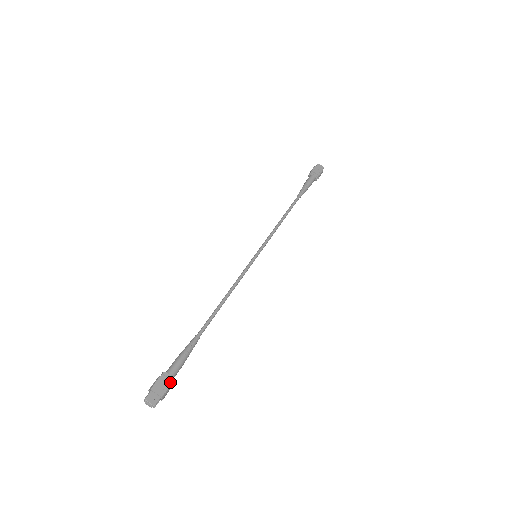
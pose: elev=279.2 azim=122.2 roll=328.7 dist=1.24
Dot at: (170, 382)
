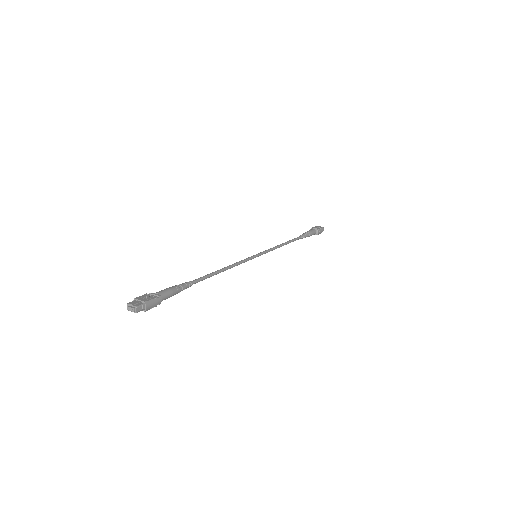
Dot at: (156, 297)
